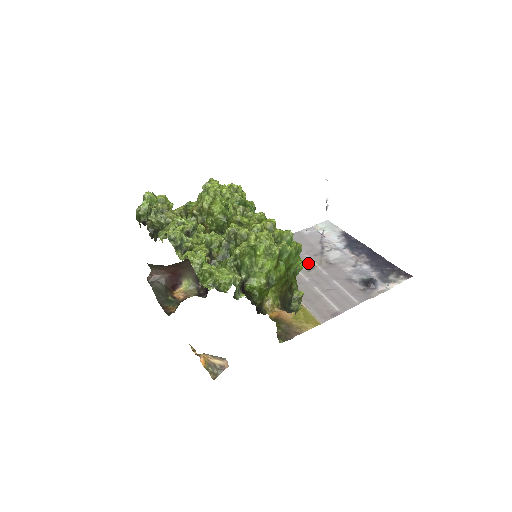
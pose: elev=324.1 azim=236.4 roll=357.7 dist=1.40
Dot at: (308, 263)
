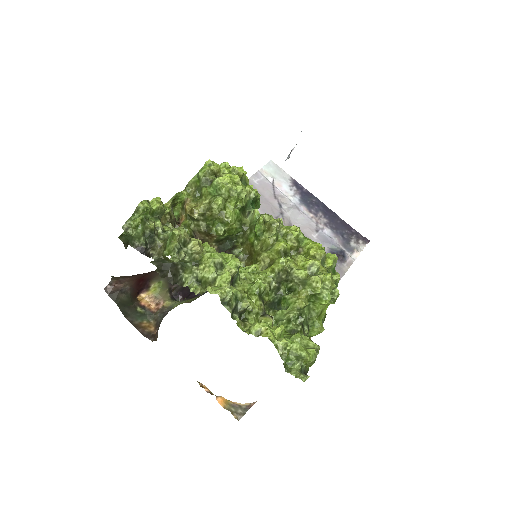
Dot at: occluded
